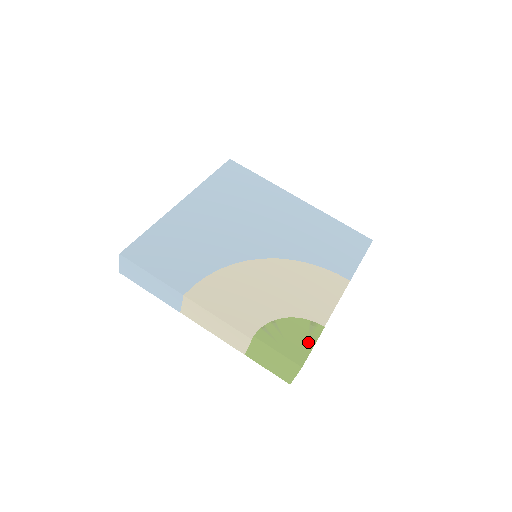
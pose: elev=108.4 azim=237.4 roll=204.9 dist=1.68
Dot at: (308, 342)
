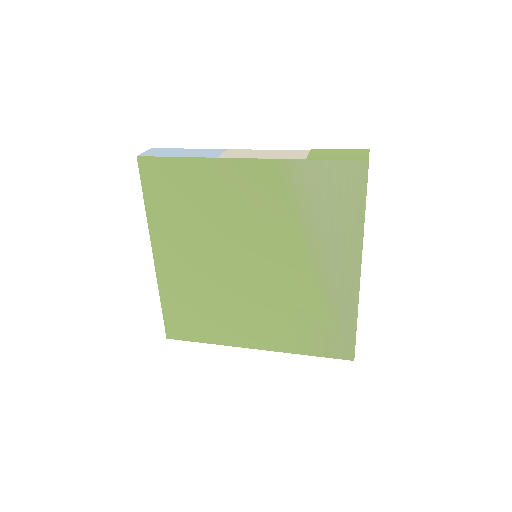
Dot at: occluded
